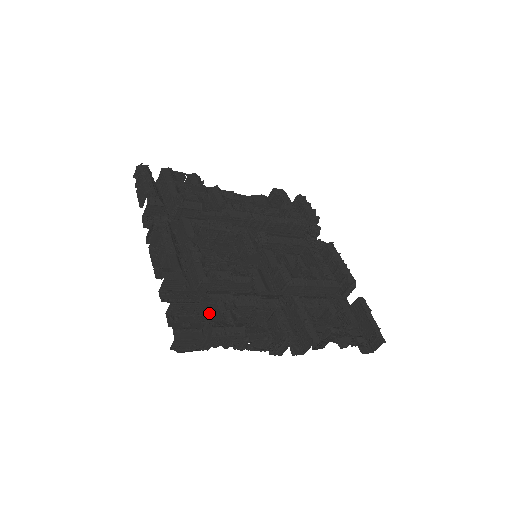
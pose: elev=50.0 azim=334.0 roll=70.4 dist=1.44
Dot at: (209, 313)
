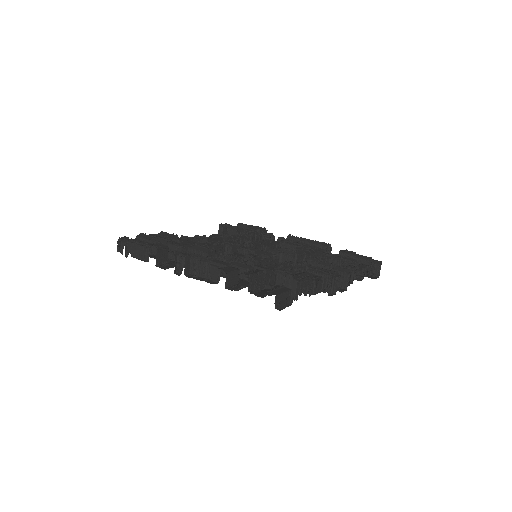
Dot at: occluded
